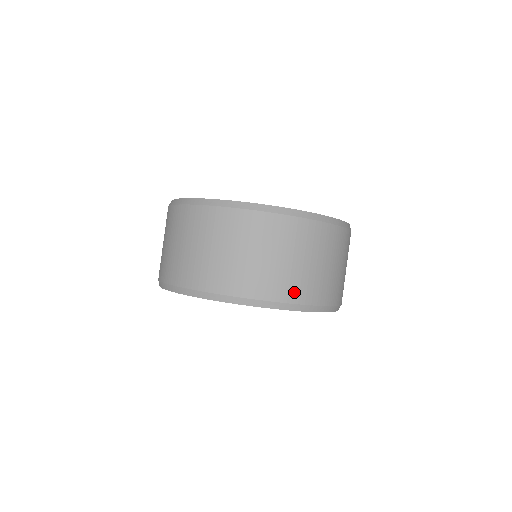
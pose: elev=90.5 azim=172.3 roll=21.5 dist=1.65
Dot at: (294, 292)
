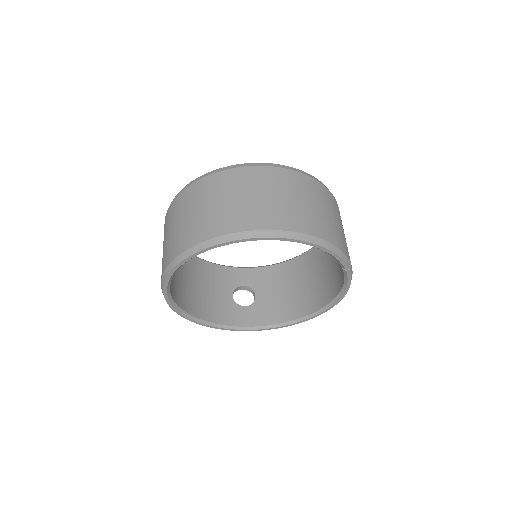
Dot at: (219, 227)
